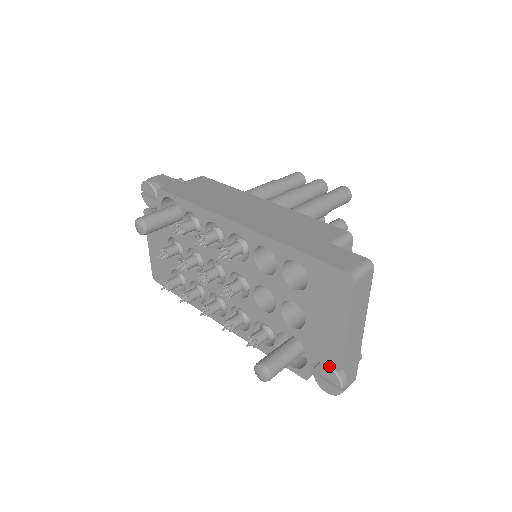
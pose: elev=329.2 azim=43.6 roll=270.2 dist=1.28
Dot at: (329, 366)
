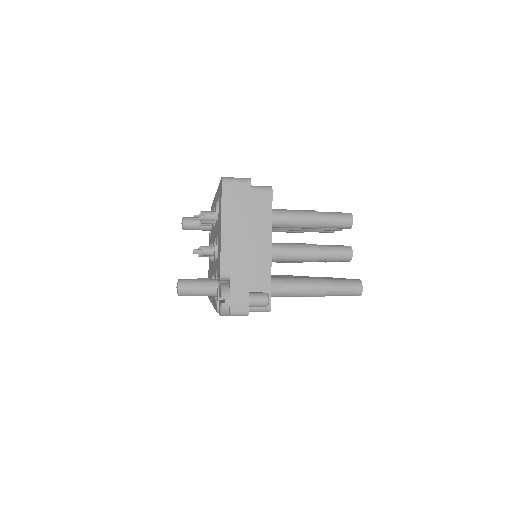
Dot at: occluded
